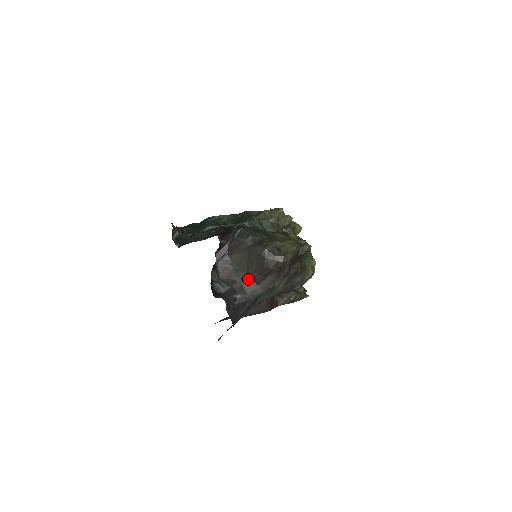
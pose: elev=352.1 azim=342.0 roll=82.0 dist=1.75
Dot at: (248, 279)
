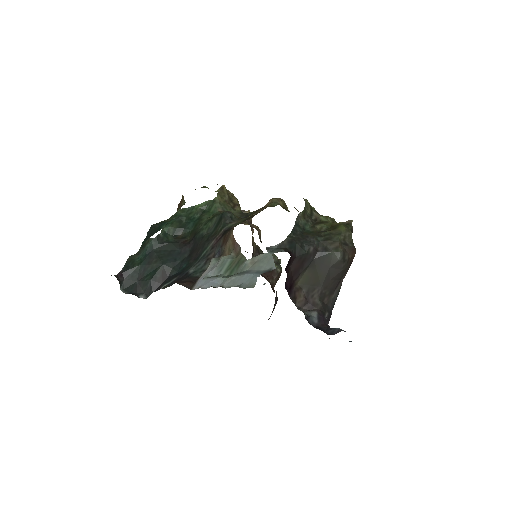
Dot at: (325, 292)
